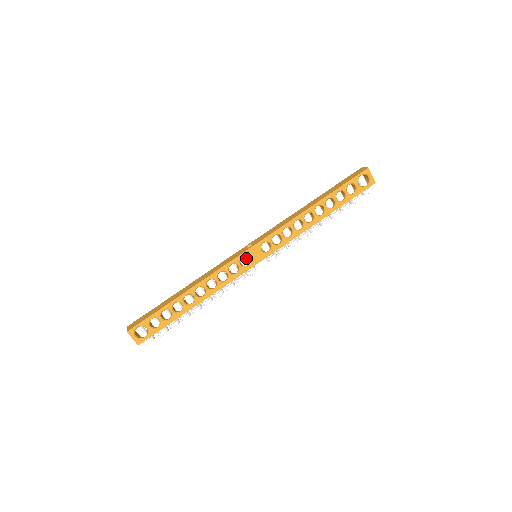
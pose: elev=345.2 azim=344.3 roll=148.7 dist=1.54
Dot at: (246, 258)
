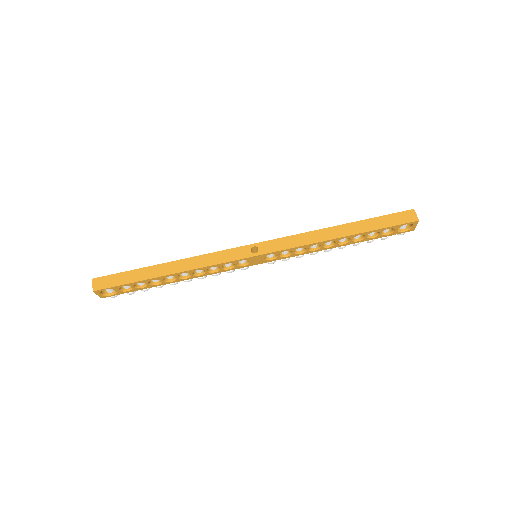
Dot at: occluded
